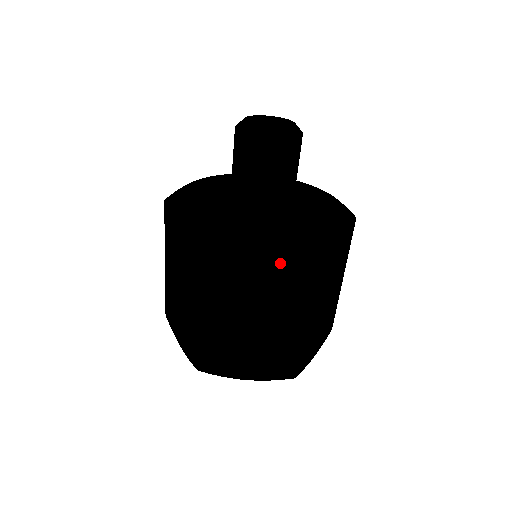
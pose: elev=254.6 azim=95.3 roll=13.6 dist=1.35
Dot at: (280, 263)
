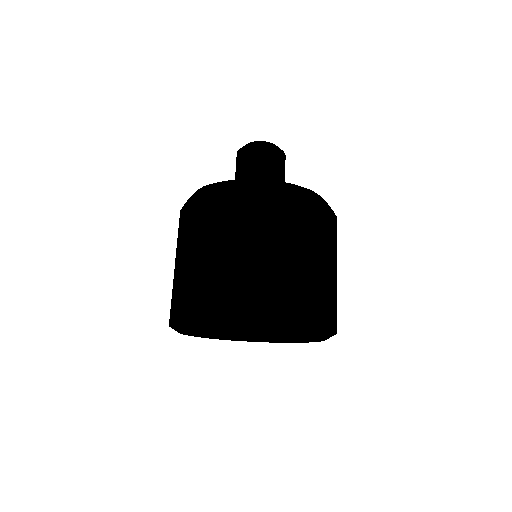
Dot at: (274, 198)
